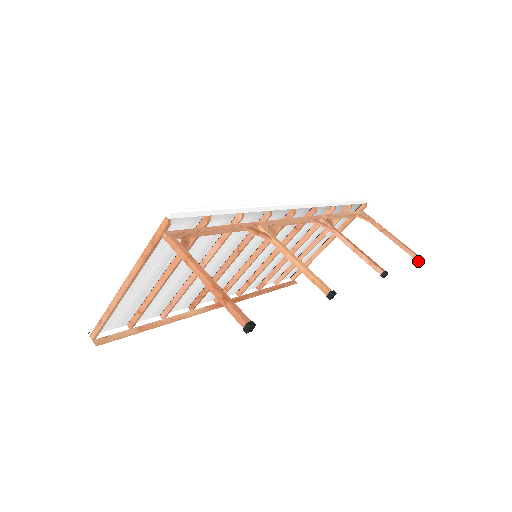
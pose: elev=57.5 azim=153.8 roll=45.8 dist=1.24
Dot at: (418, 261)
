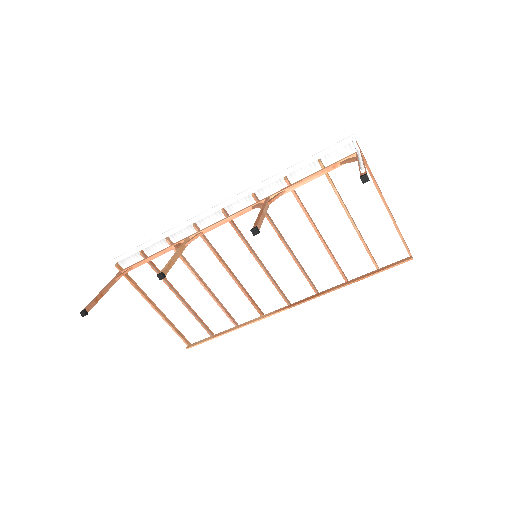
Dot at: occluded
